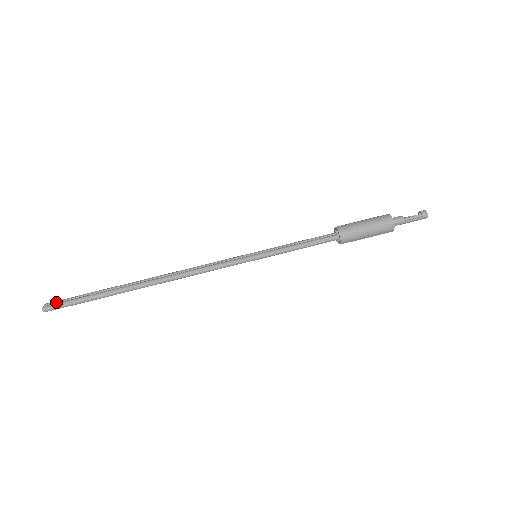
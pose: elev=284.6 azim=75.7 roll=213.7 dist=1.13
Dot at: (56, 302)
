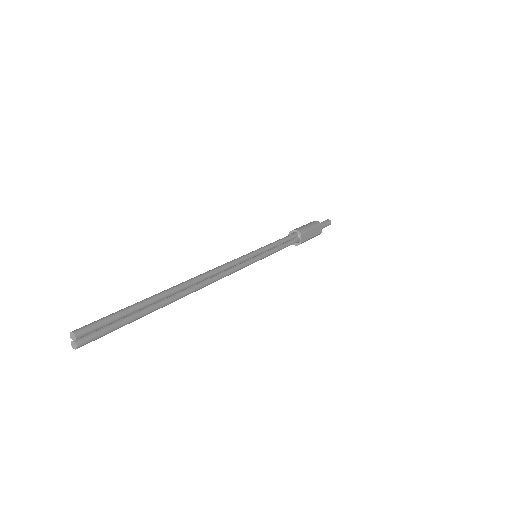
Dot at: (87, 334)
